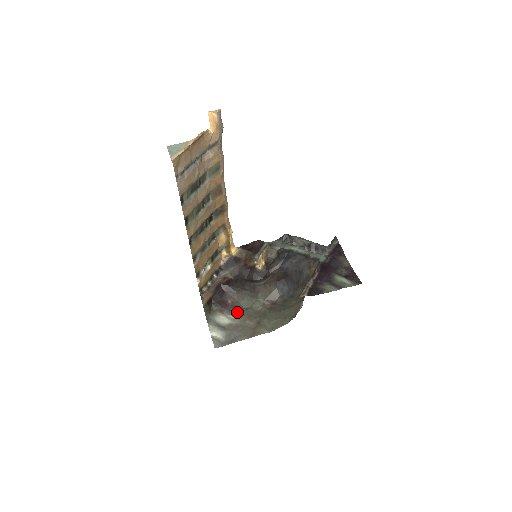
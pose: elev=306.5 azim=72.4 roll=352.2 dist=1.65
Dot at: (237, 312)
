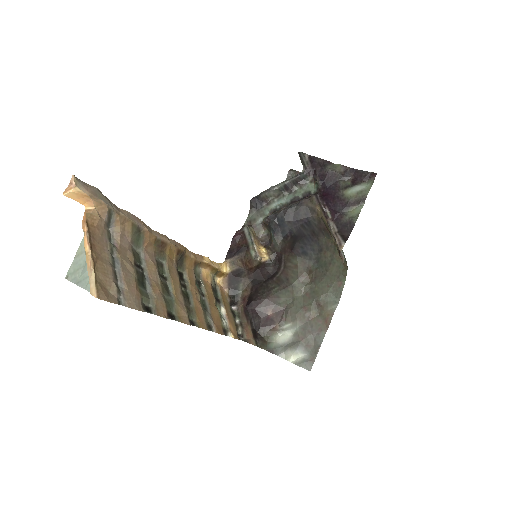
Dot at: (288, 315)
